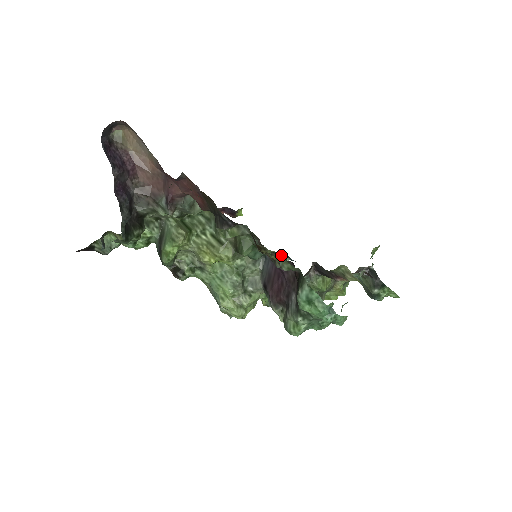
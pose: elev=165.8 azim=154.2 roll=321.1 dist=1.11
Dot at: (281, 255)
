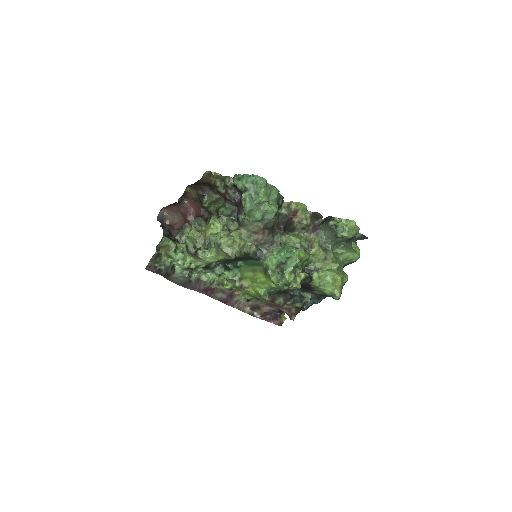
Dot at: (224, 181)
